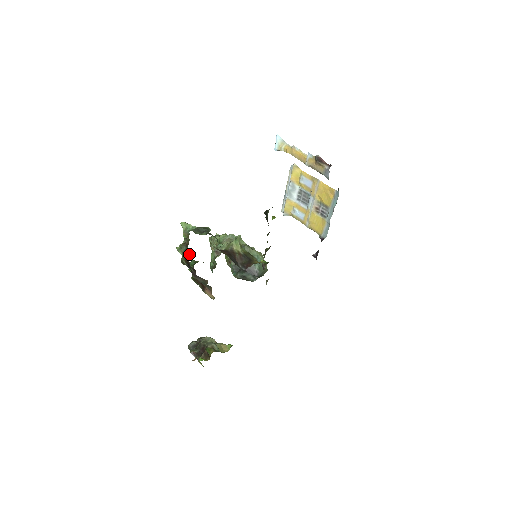
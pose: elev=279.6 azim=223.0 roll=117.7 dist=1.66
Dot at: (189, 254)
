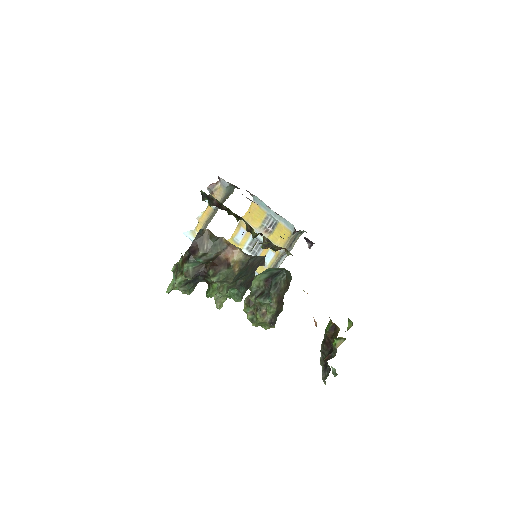
Dot at: (181, 258)
